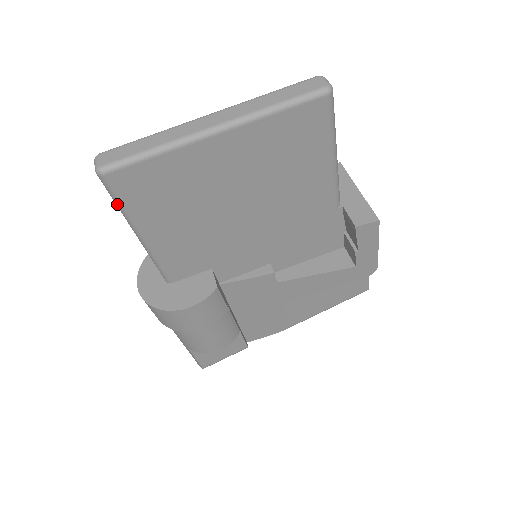
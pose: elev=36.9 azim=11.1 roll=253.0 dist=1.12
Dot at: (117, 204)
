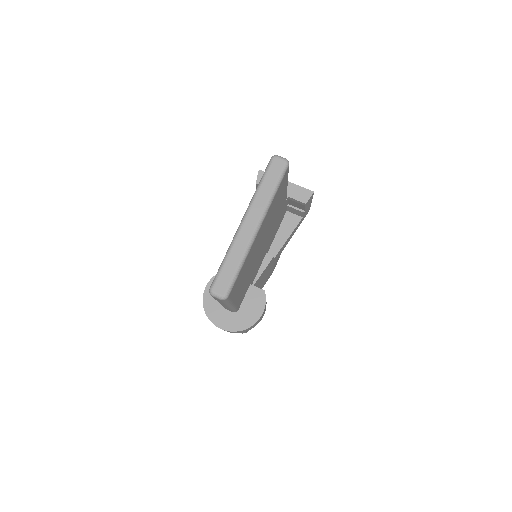
Dot at: (227, 303)
